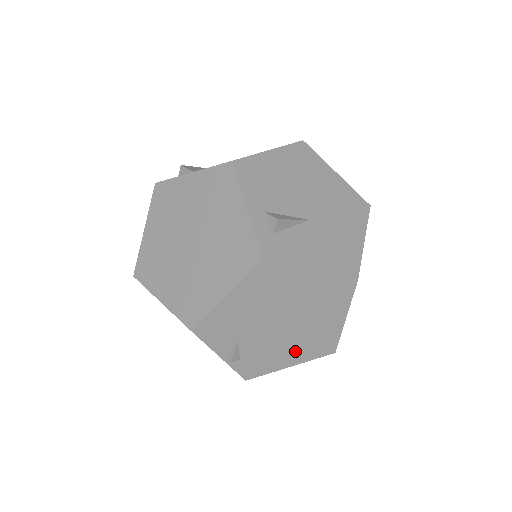
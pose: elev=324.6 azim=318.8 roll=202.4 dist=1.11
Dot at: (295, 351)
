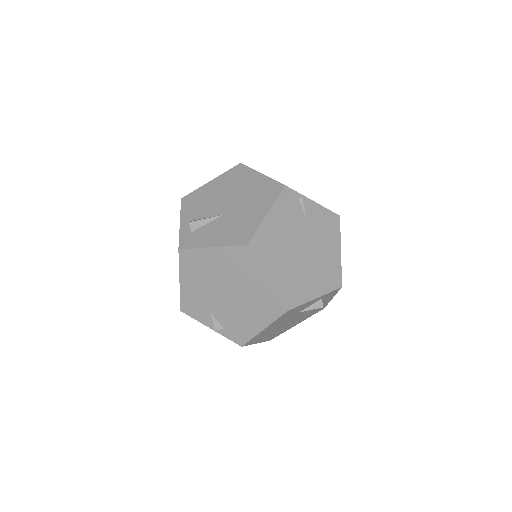
Dot at: (255, 315)
